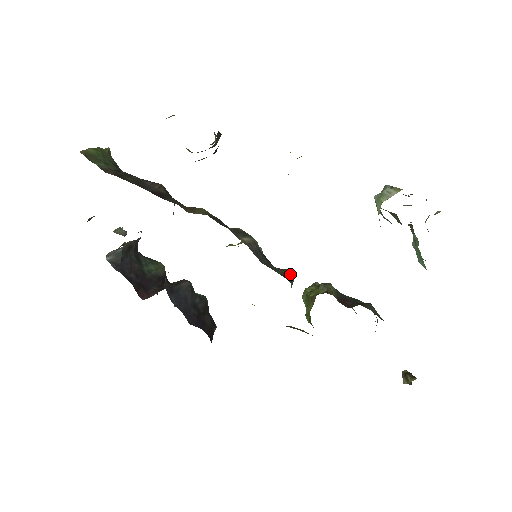
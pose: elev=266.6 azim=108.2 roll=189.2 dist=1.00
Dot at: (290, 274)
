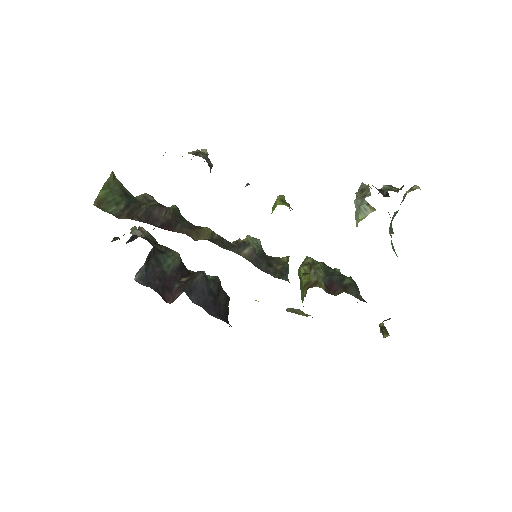
Dot at: (286, 266)
